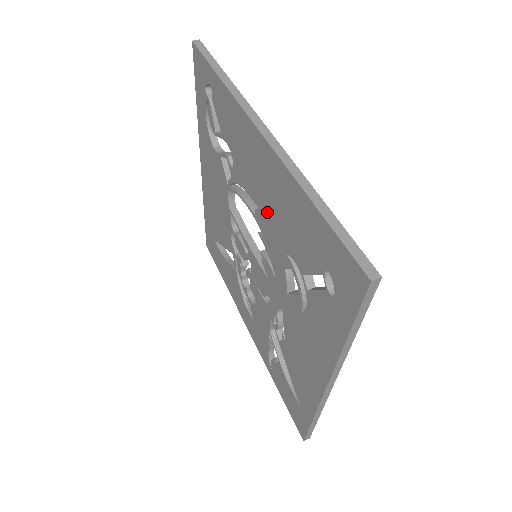
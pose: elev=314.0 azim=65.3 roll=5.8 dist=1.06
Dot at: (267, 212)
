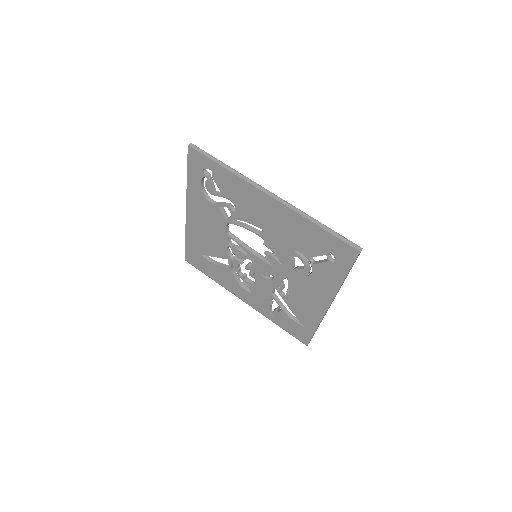
Dot at: (274, 232)
